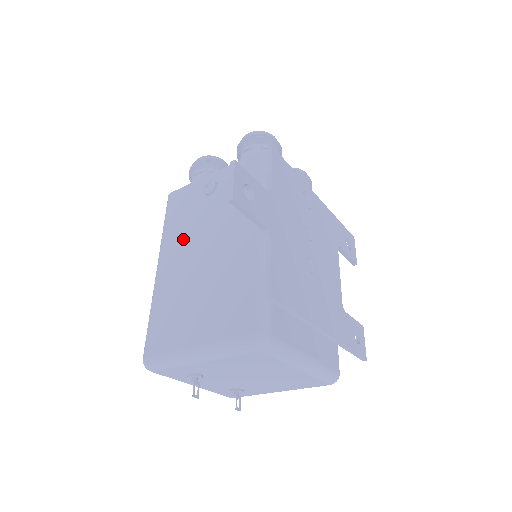
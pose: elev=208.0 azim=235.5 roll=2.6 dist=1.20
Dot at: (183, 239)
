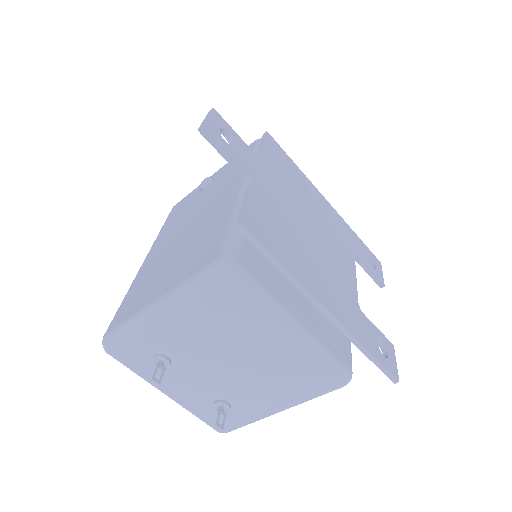
Dot at: (173, 229)
